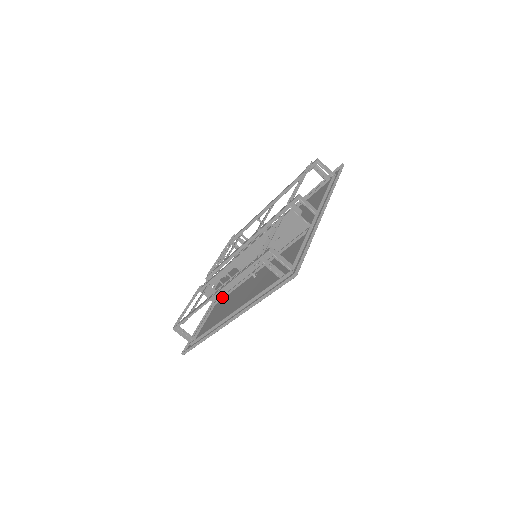
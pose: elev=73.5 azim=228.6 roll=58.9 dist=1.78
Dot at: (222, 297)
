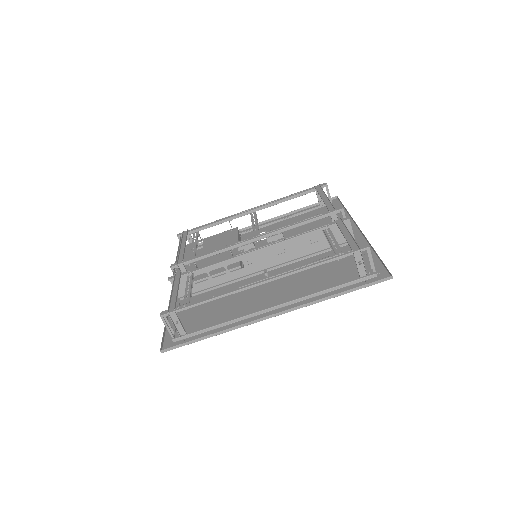
Dot at: (197, 293)
